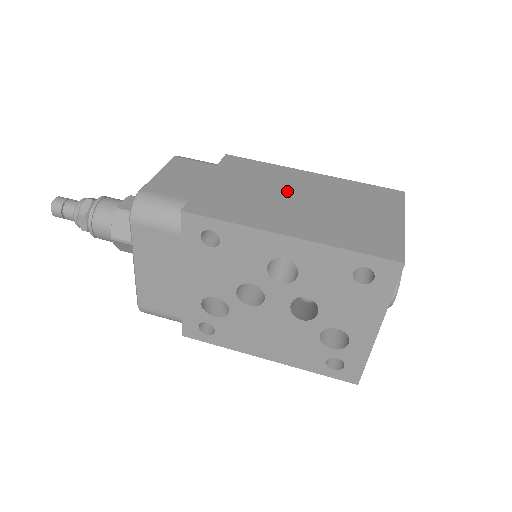
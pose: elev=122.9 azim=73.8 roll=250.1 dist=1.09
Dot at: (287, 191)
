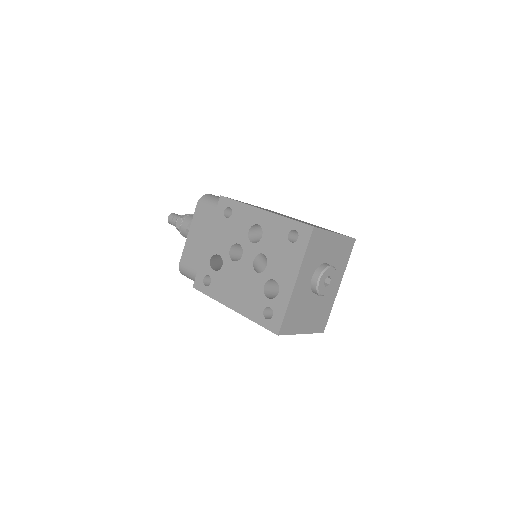
Dot at: occluded
